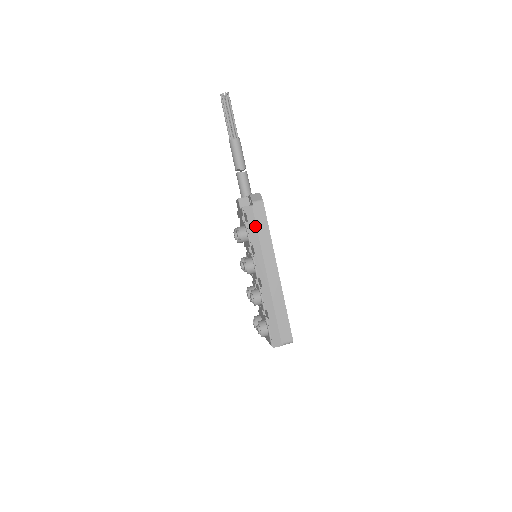
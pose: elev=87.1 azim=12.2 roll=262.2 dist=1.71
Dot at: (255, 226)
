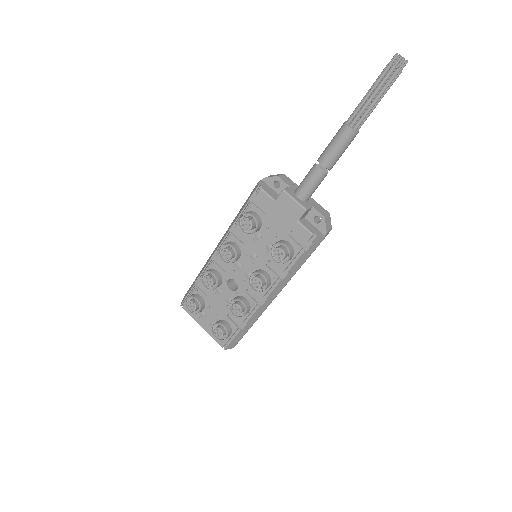
Dot at: (308, 257)
